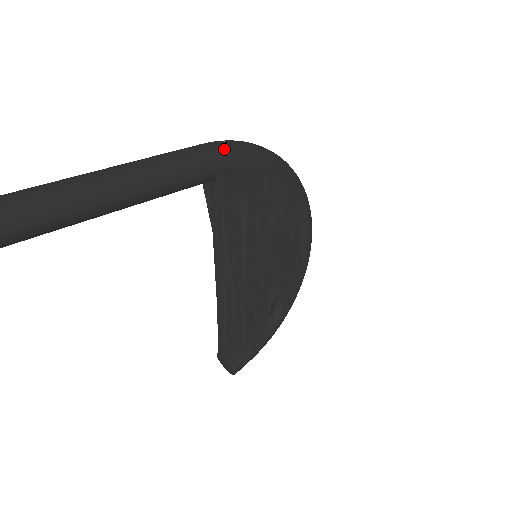
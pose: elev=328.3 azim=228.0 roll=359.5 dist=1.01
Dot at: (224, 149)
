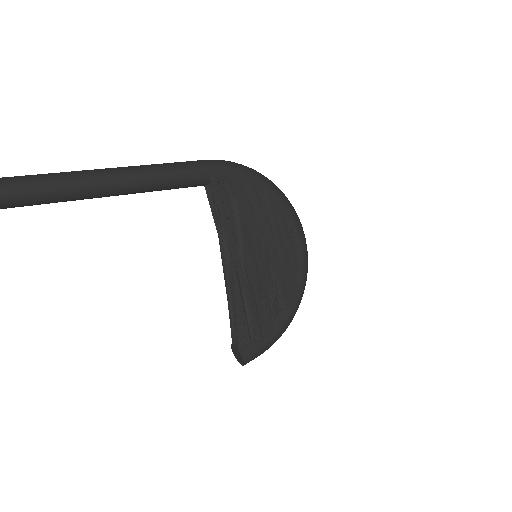
Dot at: (215, 162)
